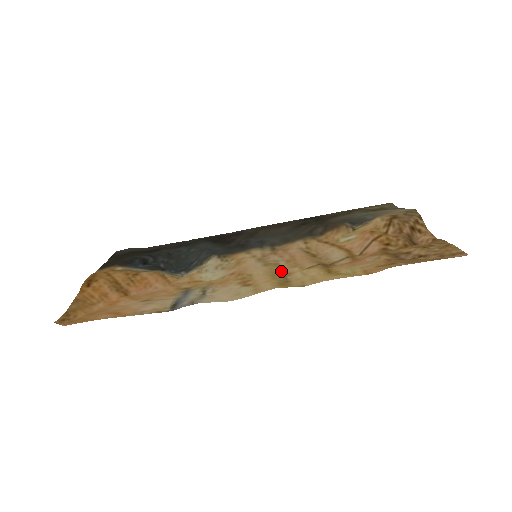
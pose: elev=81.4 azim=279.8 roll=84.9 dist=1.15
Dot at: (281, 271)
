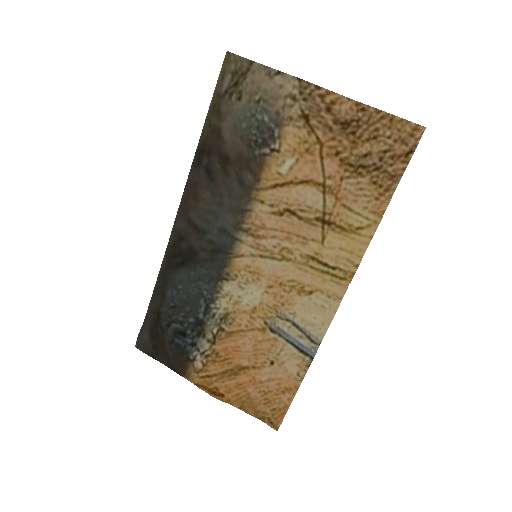
Dot at: (304, 256)
